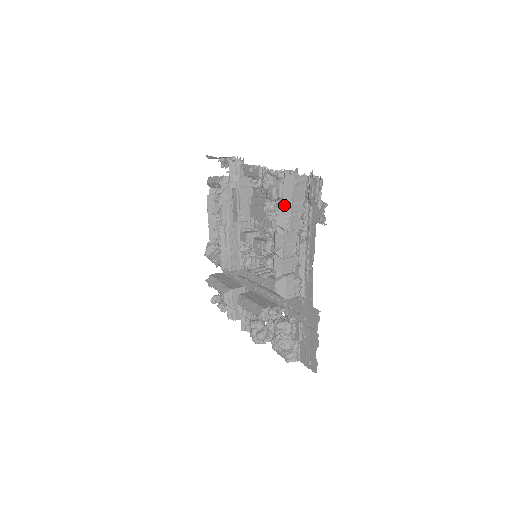
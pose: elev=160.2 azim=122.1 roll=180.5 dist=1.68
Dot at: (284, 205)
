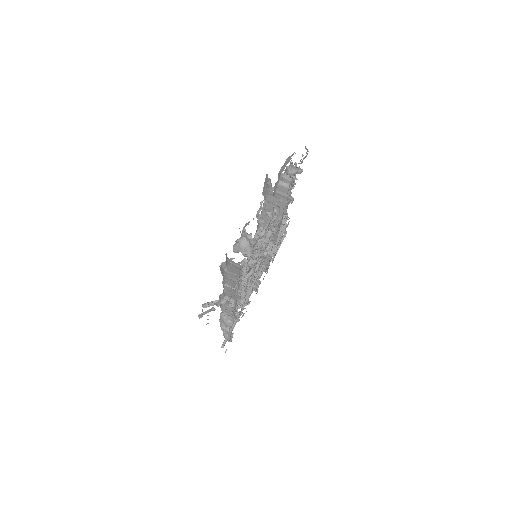
Dot at: (225, 266)
